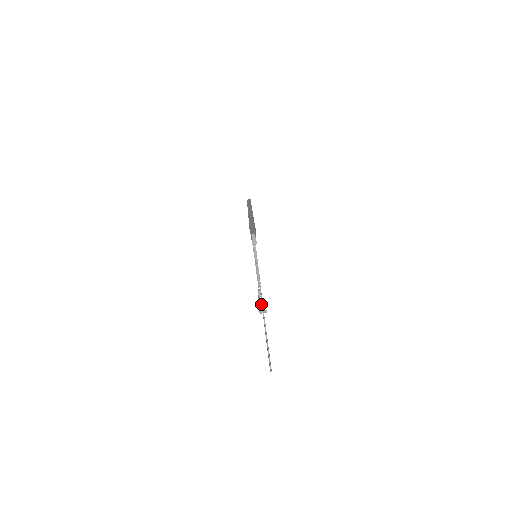
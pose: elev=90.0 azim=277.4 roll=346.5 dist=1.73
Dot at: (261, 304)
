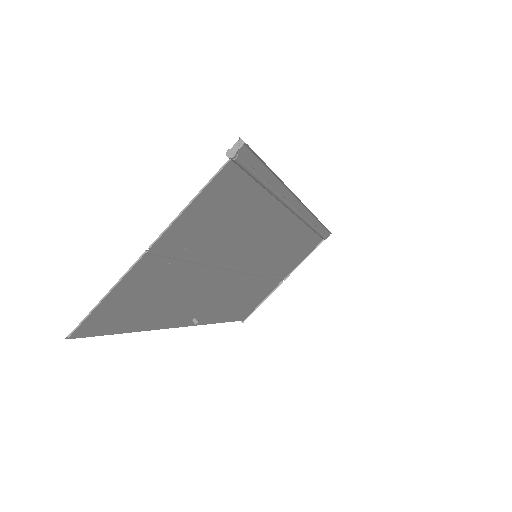
Dot at: (166, 262)
